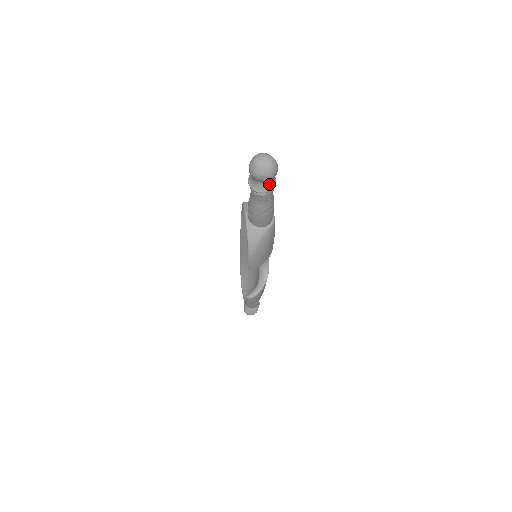
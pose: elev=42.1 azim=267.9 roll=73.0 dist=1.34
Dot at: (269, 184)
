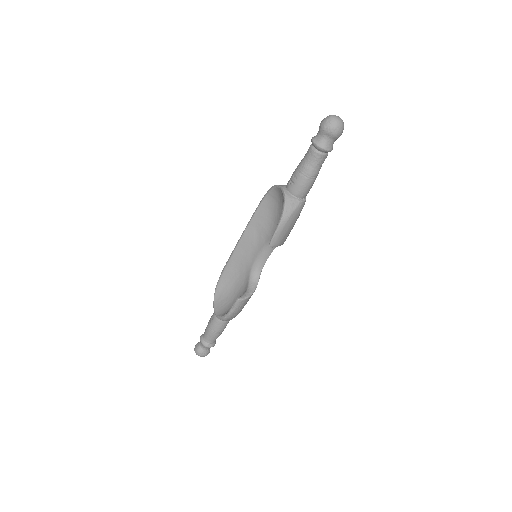
Dot at: (331, 144)
